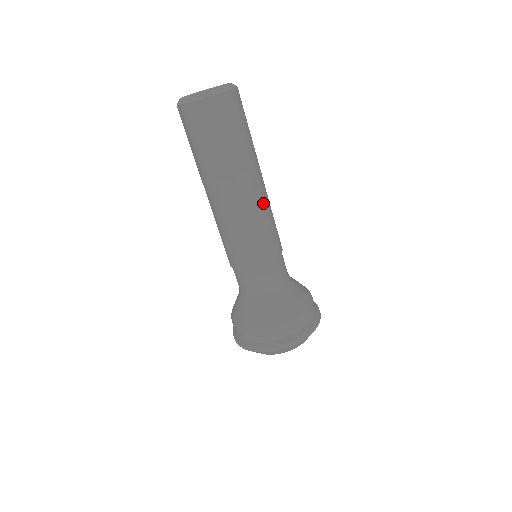
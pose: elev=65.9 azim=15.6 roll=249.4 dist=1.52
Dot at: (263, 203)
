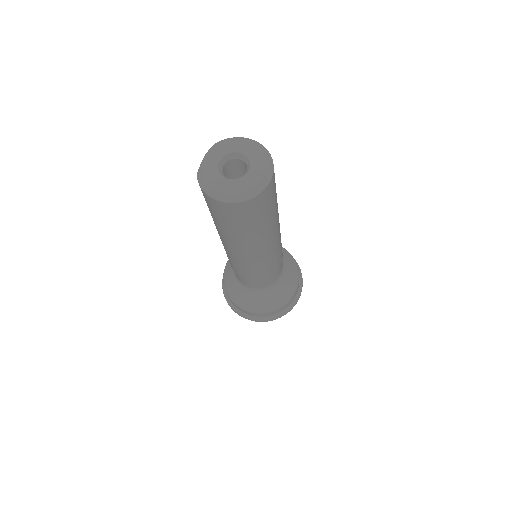
Dot at: occluded
